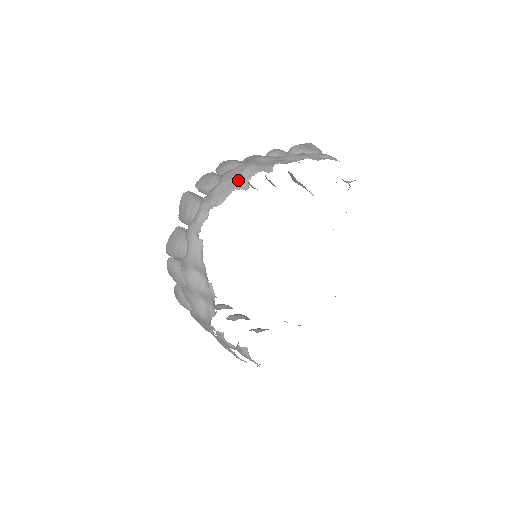
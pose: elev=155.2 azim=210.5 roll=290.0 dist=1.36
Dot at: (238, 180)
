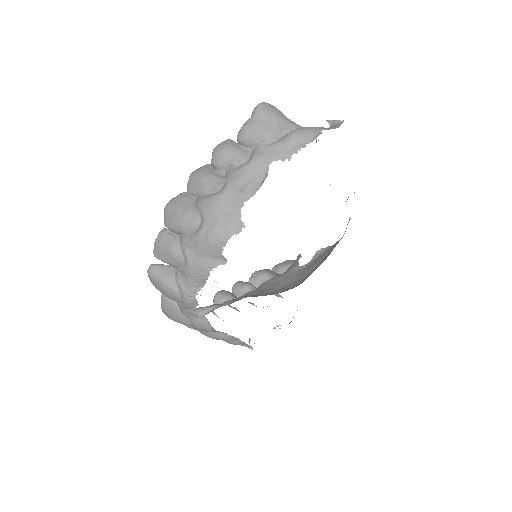
Dot at: (208, 256)
